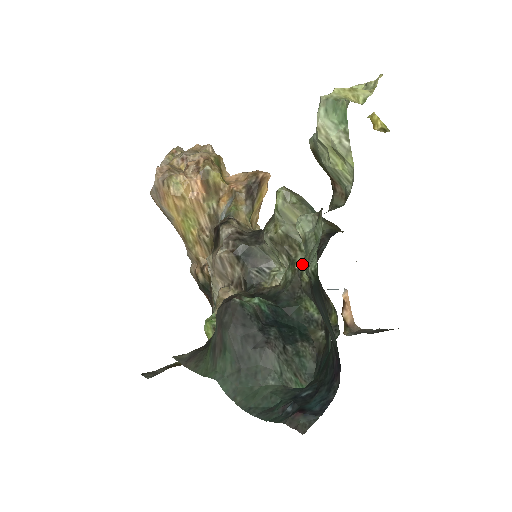
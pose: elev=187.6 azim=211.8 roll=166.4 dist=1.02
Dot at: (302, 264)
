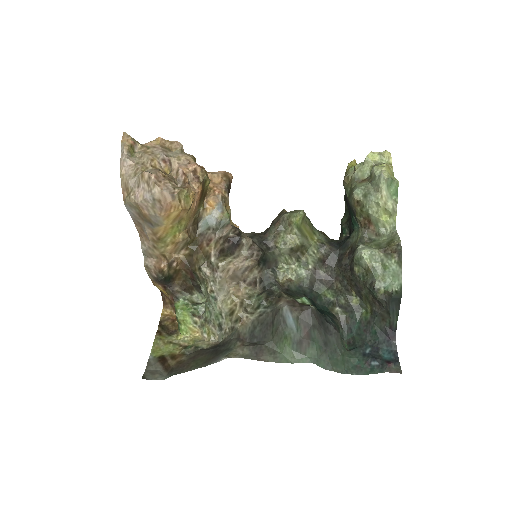
Dot at: (378, 284)
